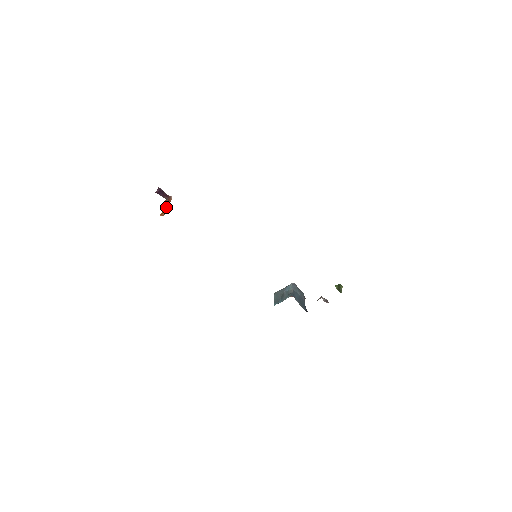
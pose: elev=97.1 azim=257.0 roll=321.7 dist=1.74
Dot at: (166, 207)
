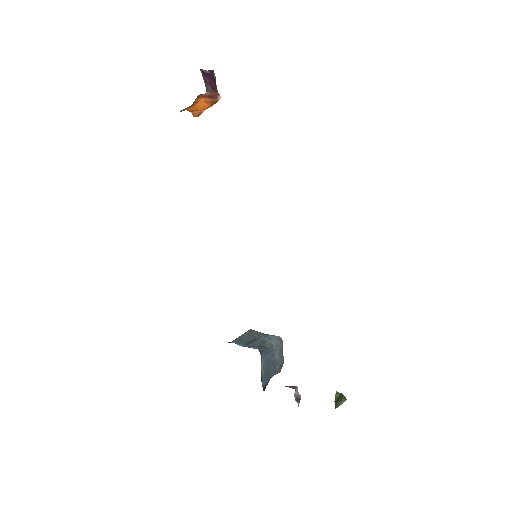
Dot at: (204, 105)
